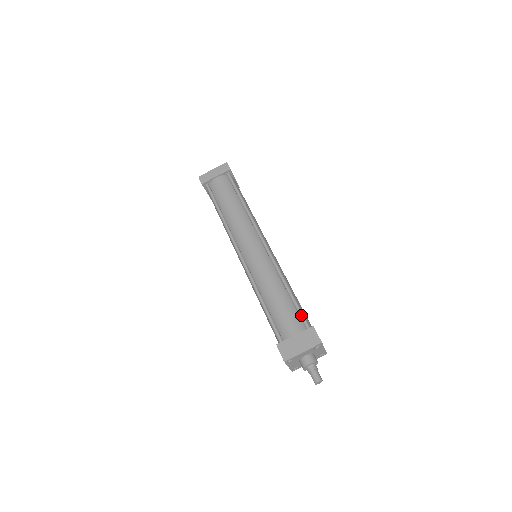
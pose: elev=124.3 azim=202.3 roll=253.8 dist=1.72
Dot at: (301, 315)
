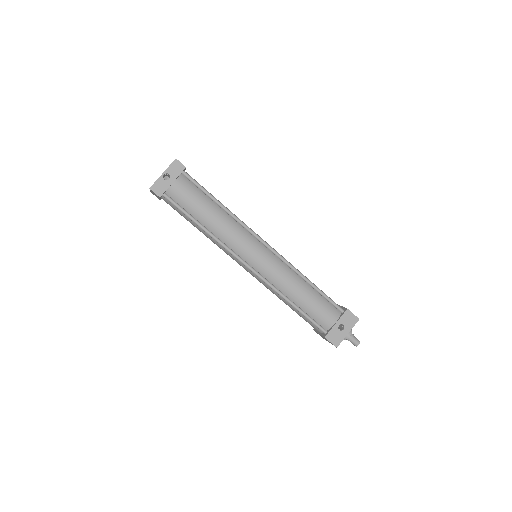
Dot at: occluded
